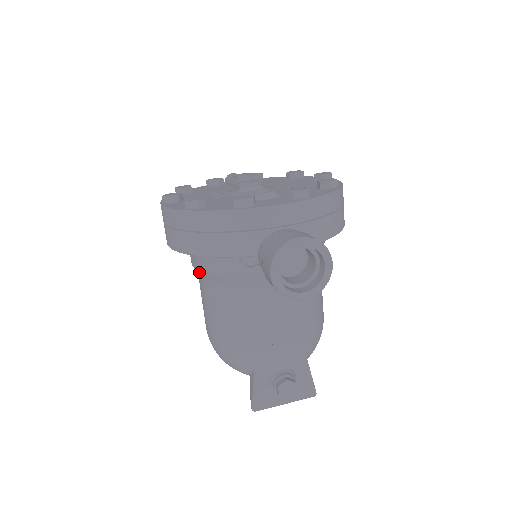
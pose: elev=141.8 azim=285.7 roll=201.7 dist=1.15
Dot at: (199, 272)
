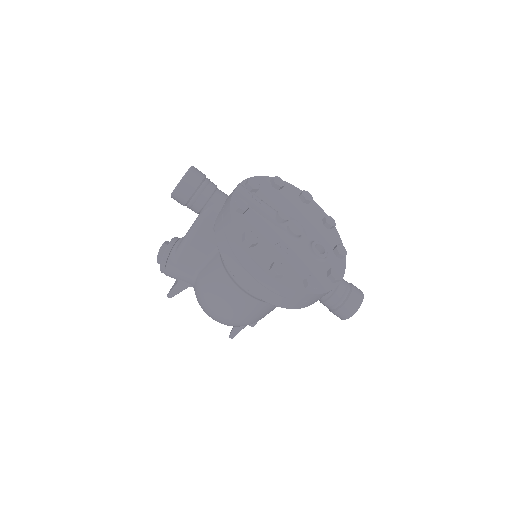
Dot at: (262, 300)
